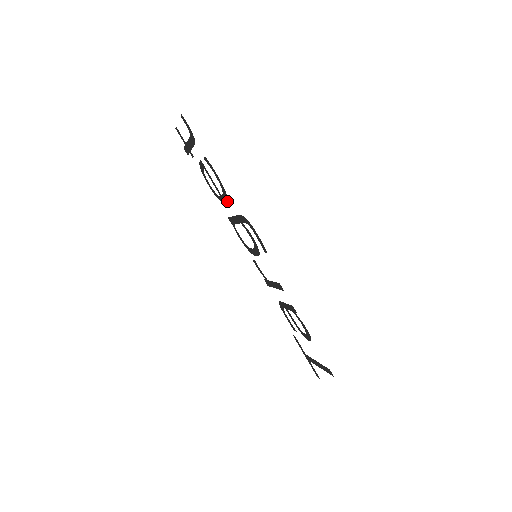
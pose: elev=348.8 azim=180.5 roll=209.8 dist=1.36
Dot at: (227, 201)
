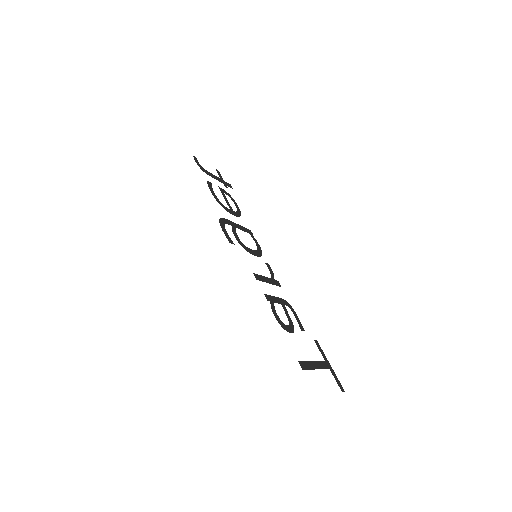
Dot at: occluded
